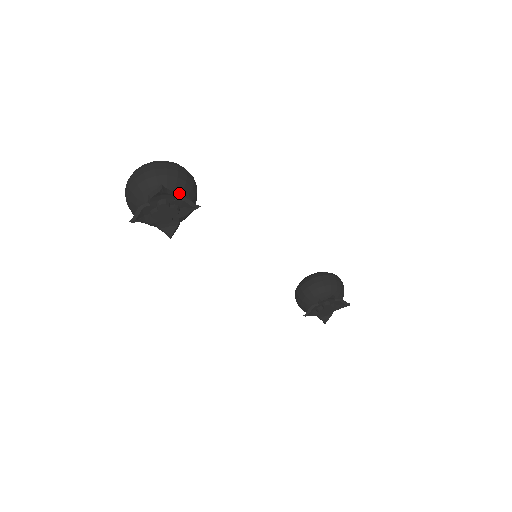
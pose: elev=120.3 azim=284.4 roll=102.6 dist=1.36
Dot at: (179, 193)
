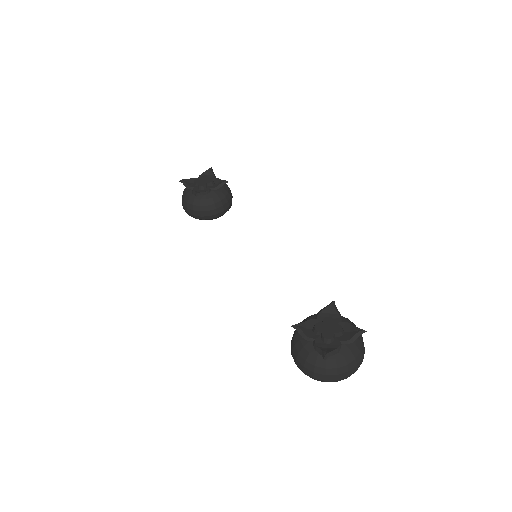
Dot at: occluded
